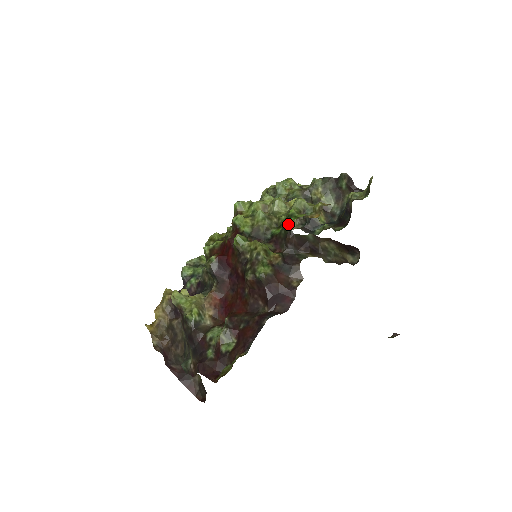
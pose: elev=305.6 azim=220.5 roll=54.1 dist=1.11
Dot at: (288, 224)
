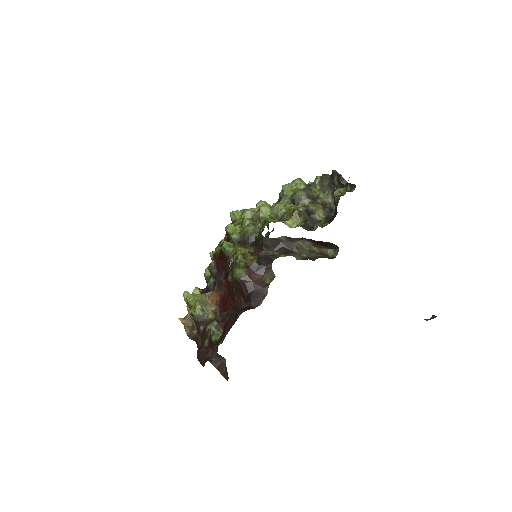
Dot at: (261, 230)
